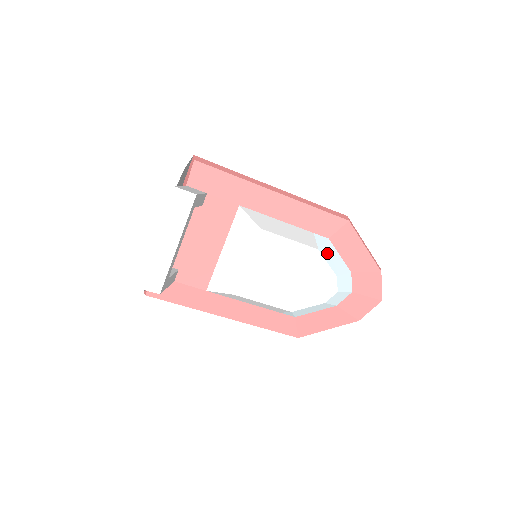
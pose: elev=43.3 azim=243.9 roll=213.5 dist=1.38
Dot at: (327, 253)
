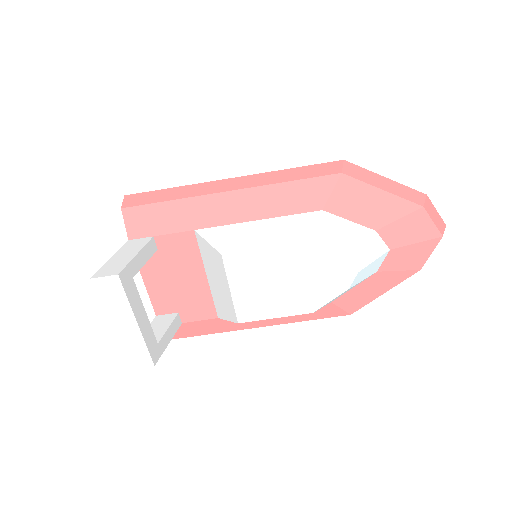
Dot at: (323, 235)
